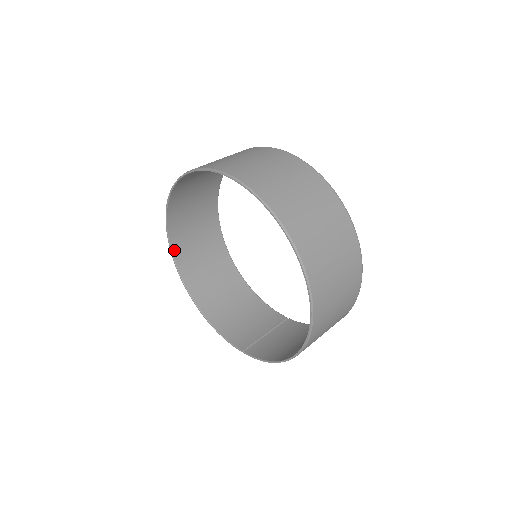
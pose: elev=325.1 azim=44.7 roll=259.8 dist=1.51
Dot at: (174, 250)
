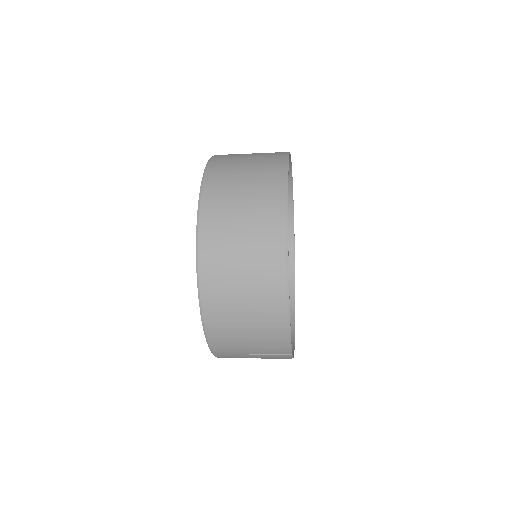
Dot at: occluded
